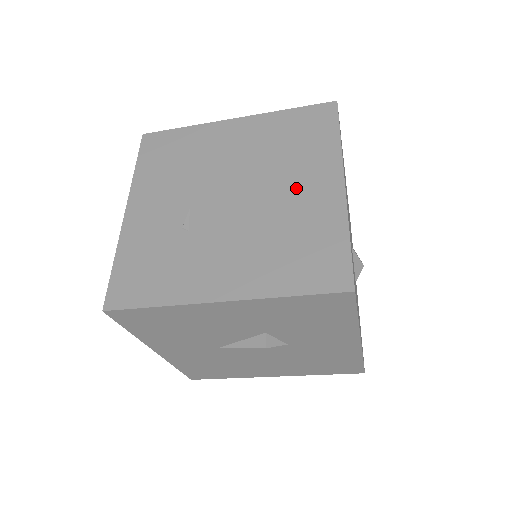
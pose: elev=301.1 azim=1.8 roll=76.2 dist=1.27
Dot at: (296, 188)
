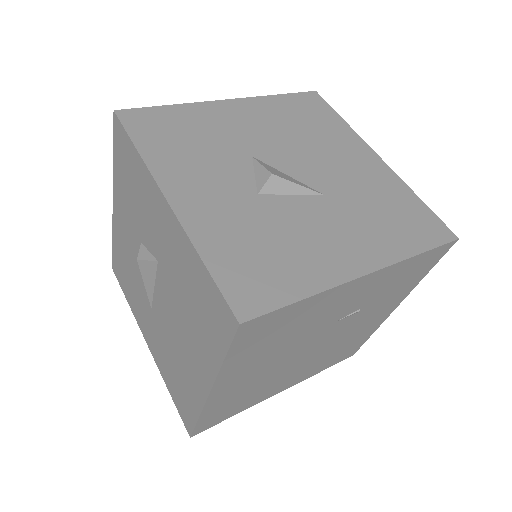
Dot at: occluded
